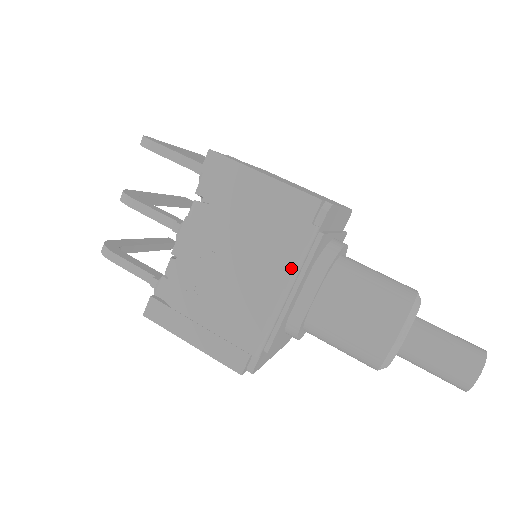
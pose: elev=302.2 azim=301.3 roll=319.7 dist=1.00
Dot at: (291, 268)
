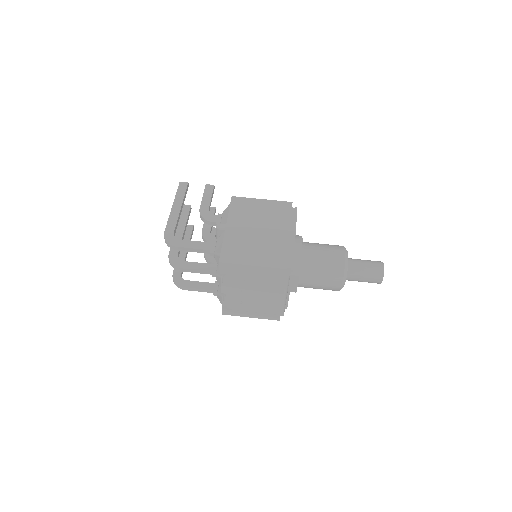
Dot at: (284, 290)
